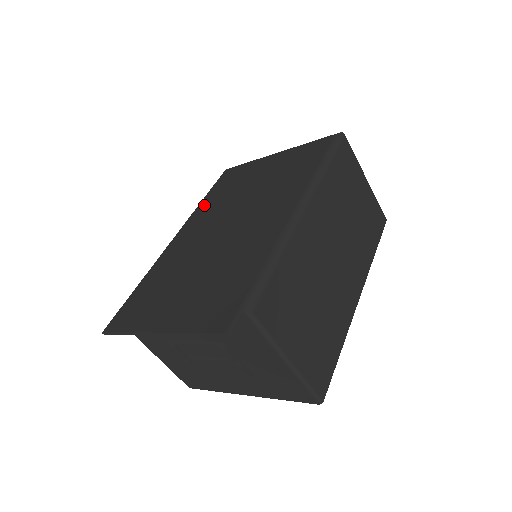
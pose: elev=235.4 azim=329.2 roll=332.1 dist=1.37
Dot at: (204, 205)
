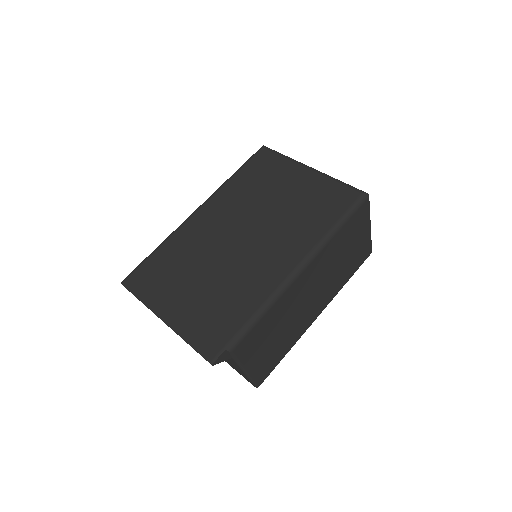
Dot at: (231, 187)
